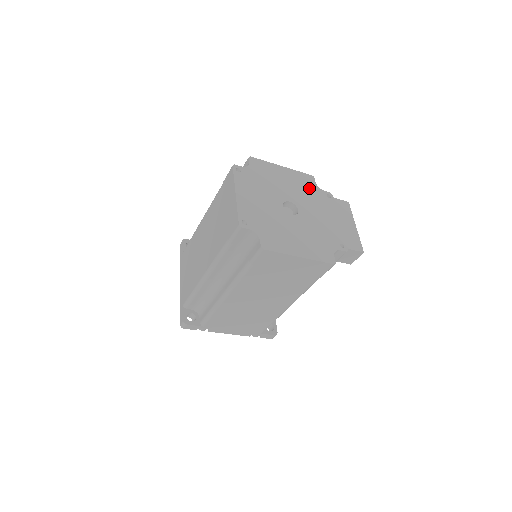
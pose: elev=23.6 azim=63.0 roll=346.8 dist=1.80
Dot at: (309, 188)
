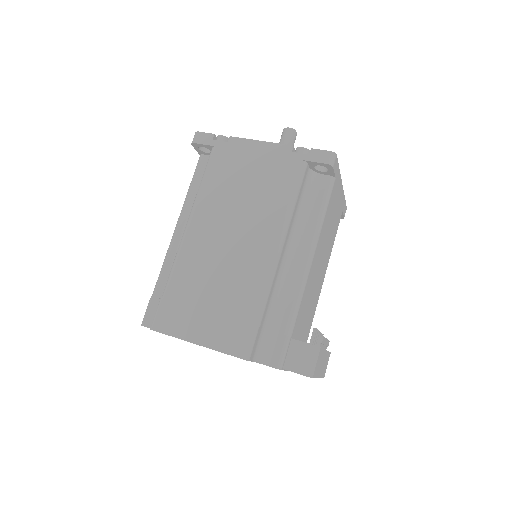
Dot at: occluded
